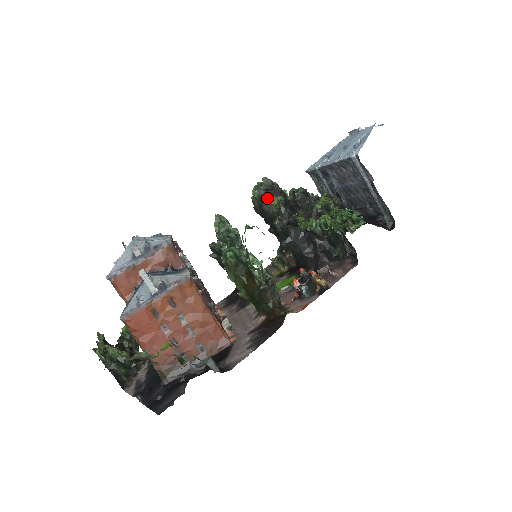
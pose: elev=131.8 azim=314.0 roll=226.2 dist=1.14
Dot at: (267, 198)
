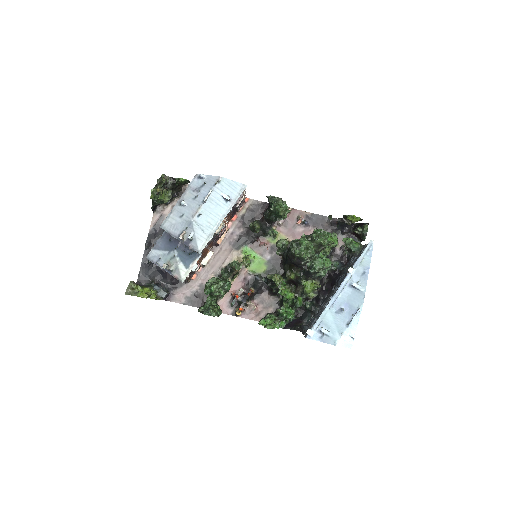
Dot at: (292, 259)
